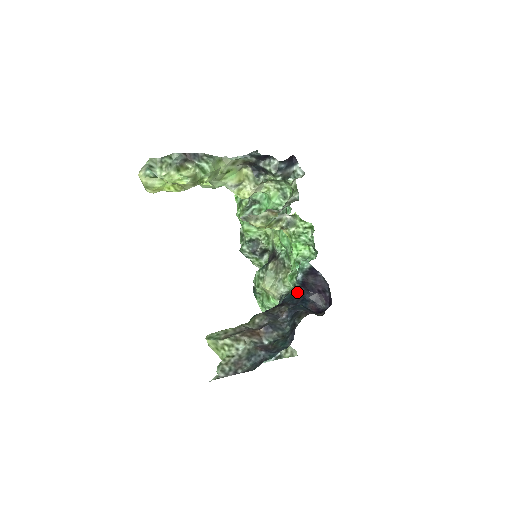
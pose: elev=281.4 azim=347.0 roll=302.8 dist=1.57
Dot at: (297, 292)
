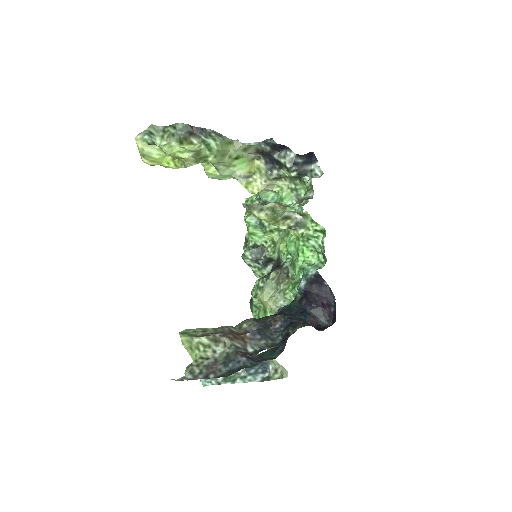
Dot at: (297, 303)
